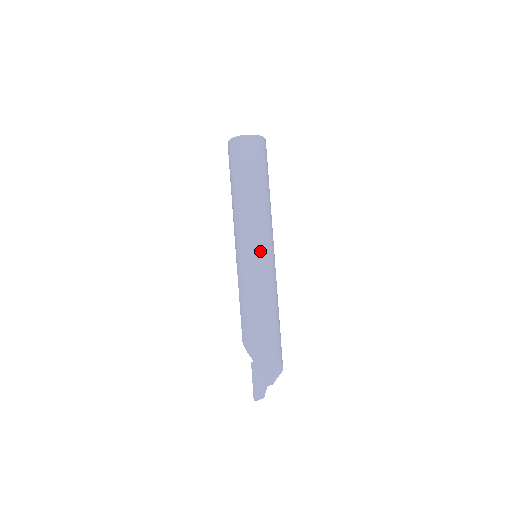
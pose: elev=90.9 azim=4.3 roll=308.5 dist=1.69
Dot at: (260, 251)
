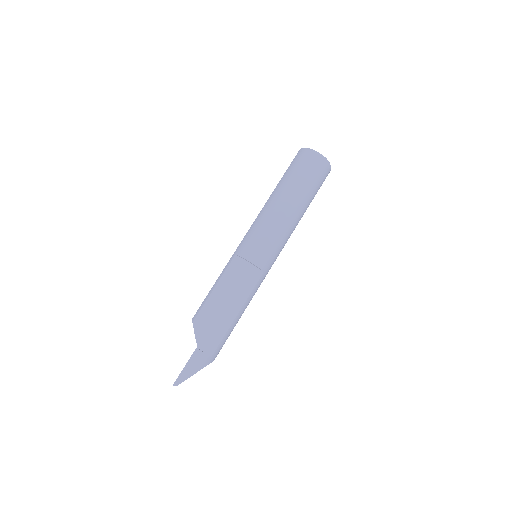
Dot at: (272, 258)
